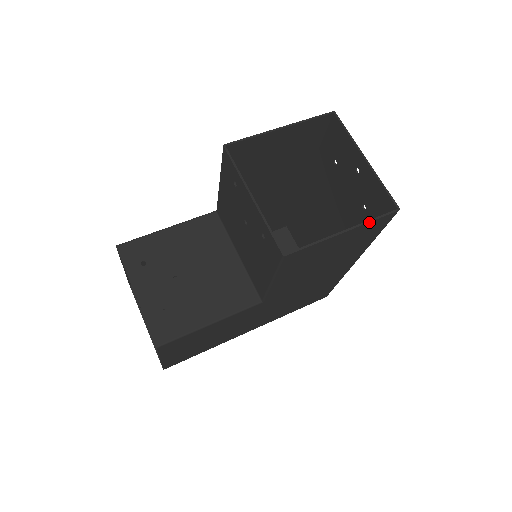
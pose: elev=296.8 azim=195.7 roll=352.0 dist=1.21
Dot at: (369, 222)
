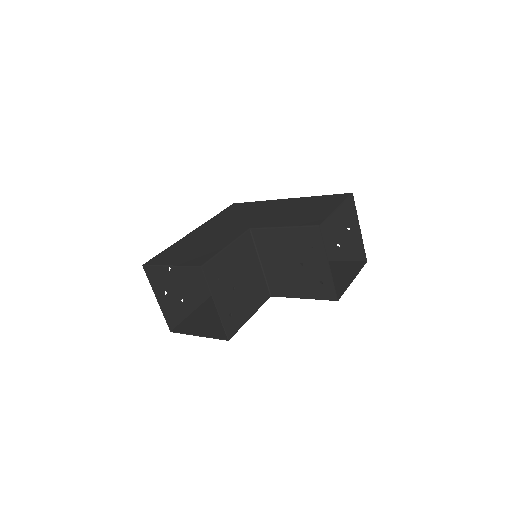
Dot at: occluded
